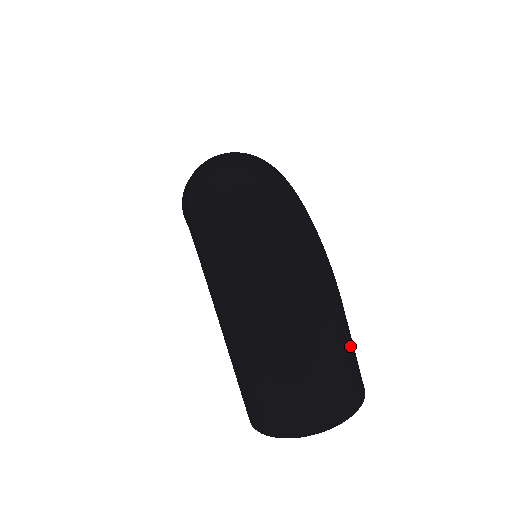
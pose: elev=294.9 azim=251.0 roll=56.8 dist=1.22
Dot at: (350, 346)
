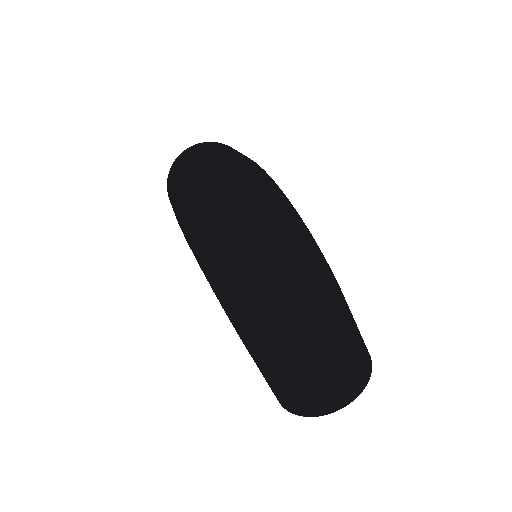
Dot at: (356, 333)
